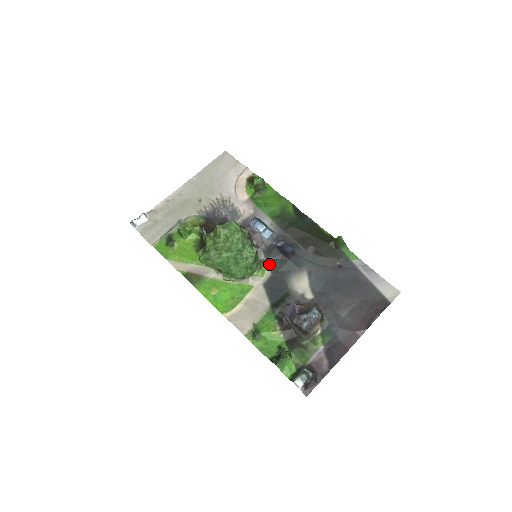
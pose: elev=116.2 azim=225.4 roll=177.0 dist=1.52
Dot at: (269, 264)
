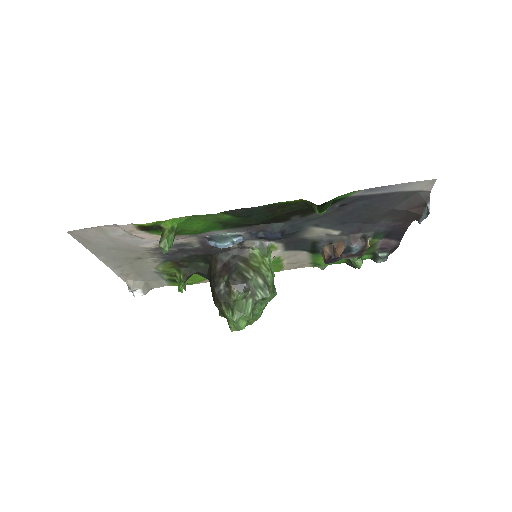
Dot at: (270, 241)
